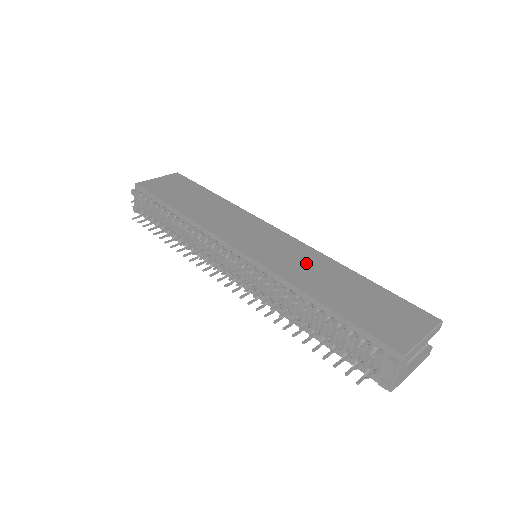
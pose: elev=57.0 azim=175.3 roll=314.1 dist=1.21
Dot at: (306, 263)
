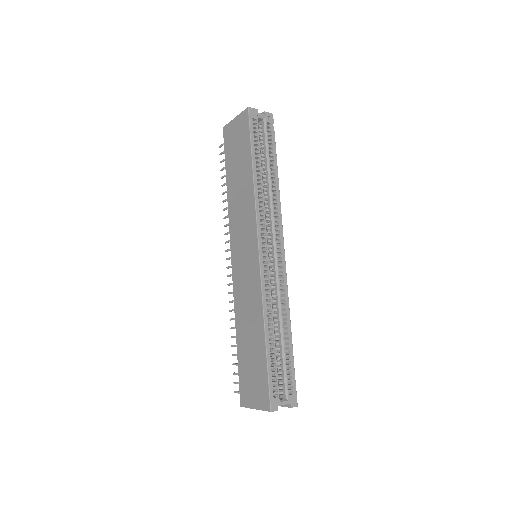
Dot at: (249, 302)
